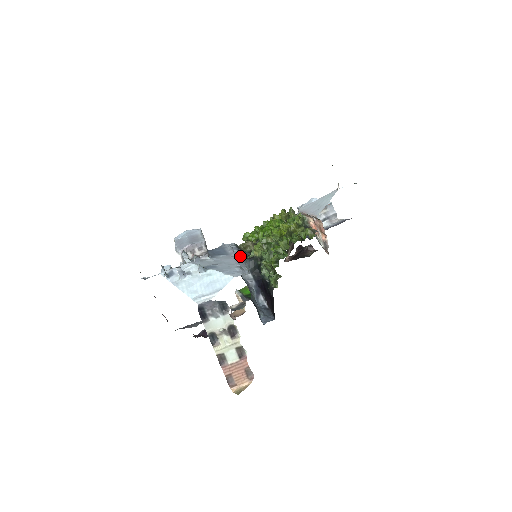
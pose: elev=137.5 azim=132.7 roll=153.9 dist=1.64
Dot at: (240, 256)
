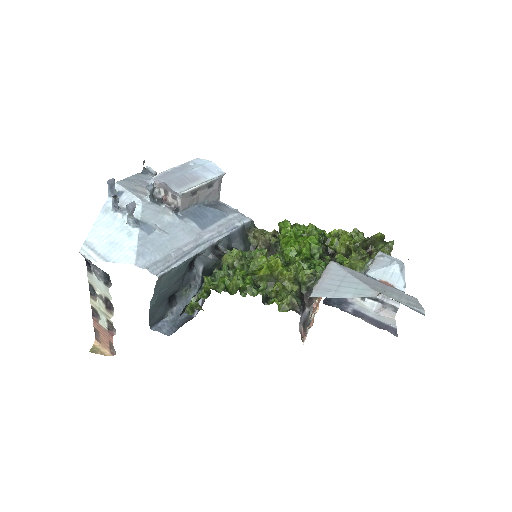
Dot at: (210, 243)
